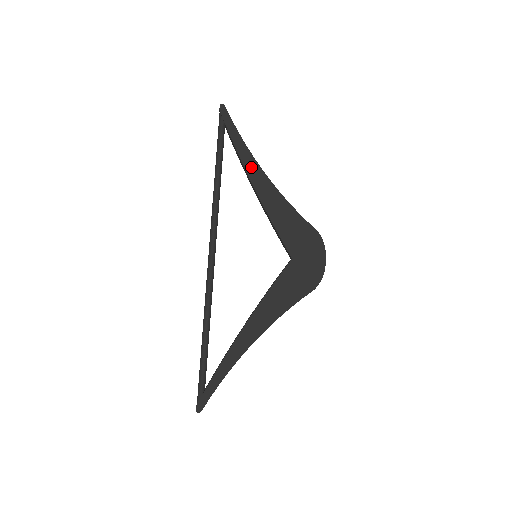
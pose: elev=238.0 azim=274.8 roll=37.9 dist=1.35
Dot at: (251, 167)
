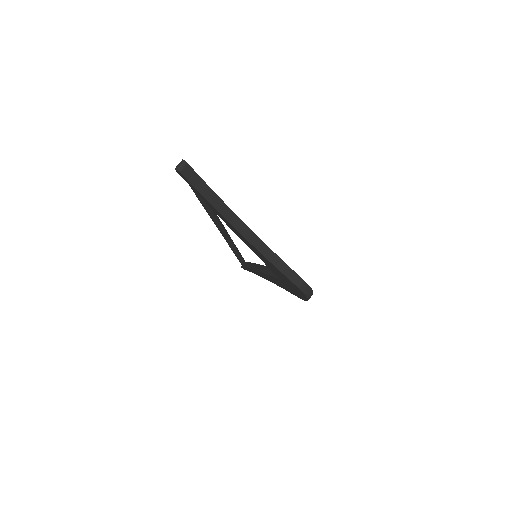
Dot at: occluded
